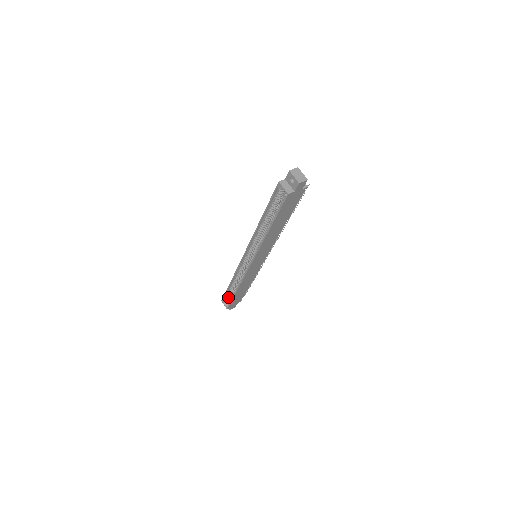
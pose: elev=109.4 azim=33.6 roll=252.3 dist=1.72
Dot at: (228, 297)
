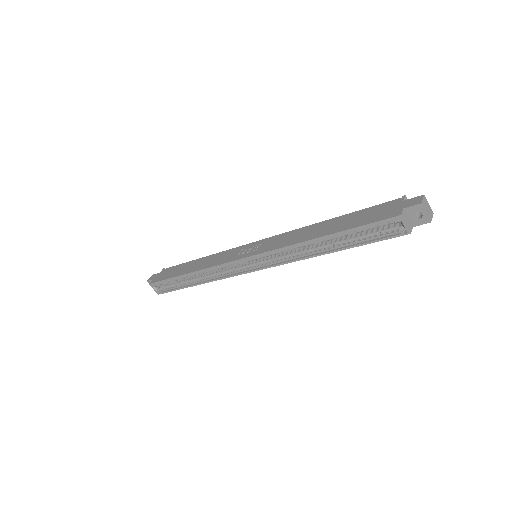
Dot at: occluded
